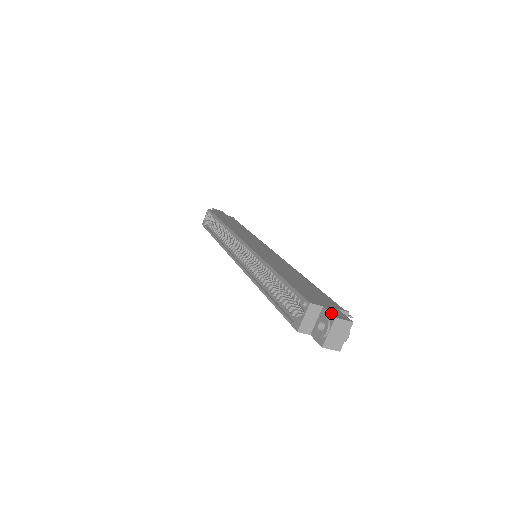
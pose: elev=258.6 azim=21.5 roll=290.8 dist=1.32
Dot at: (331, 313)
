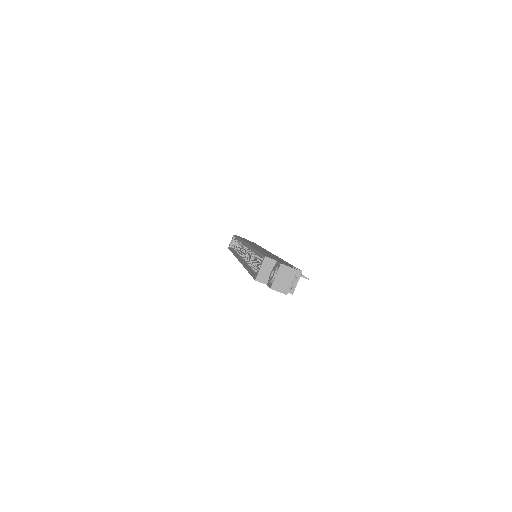
Dot at: (280, 262)
